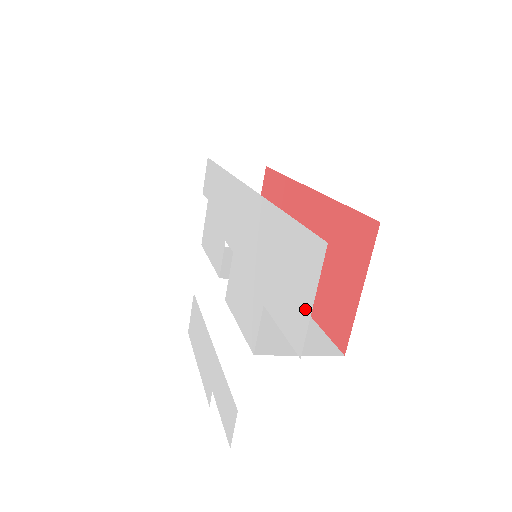
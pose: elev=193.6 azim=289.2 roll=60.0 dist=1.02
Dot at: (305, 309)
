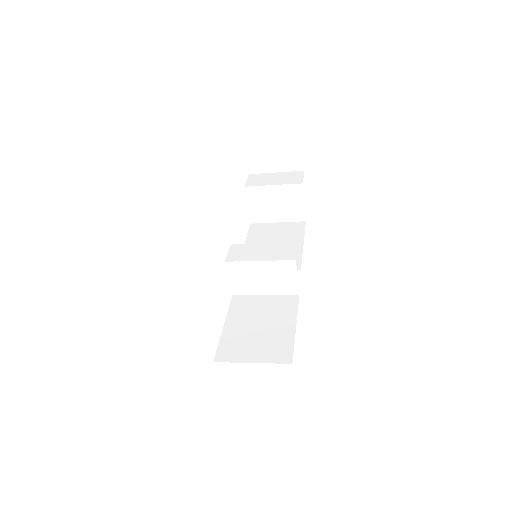
Dot at: occluded
